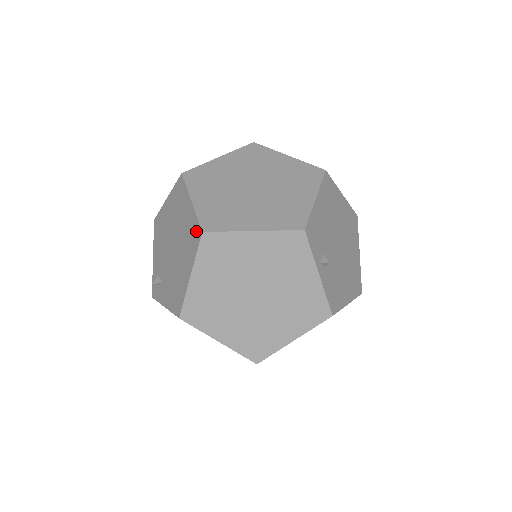
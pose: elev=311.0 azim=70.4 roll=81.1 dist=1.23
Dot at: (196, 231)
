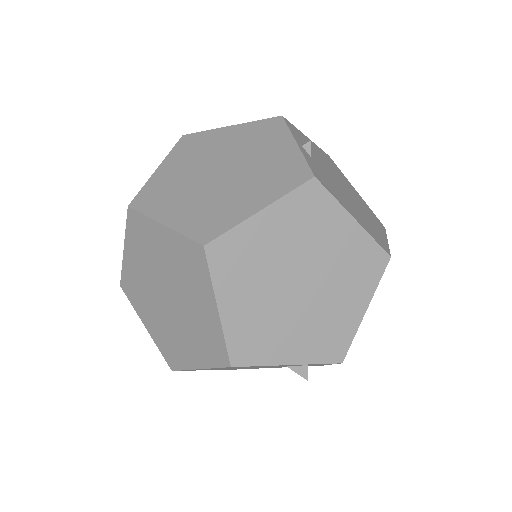
Dot at: occluded
